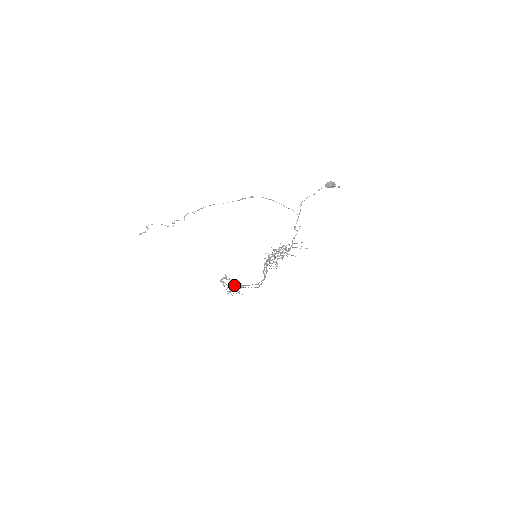
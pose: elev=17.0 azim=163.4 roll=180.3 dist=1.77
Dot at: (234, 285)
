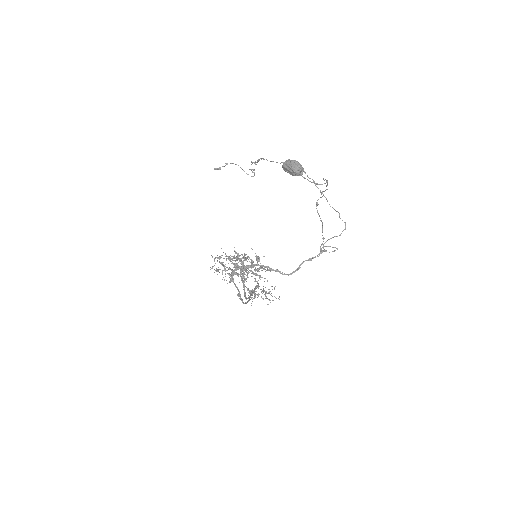
Dot at: (256, 286)
